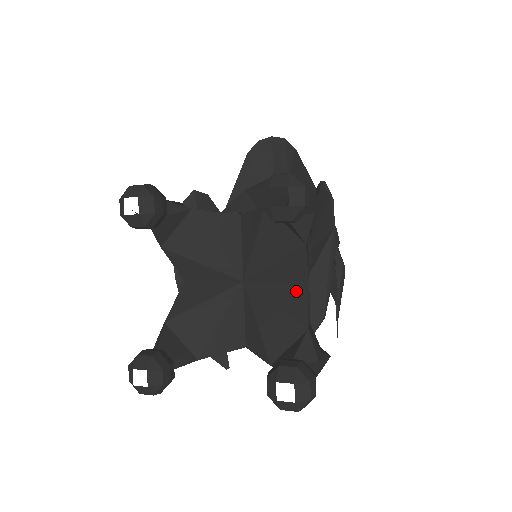
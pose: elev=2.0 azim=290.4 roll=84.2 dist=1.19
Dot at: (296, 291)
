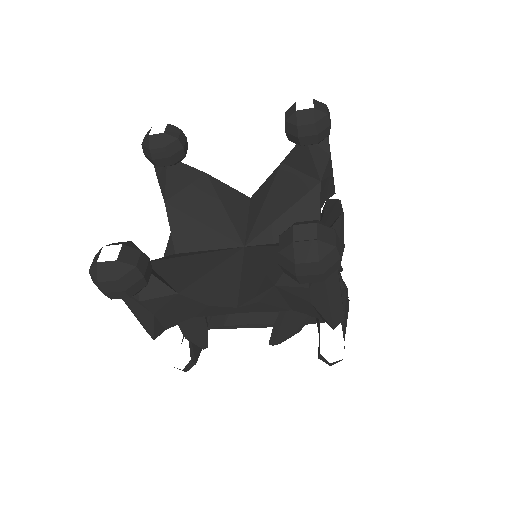
Dot at: occluded
